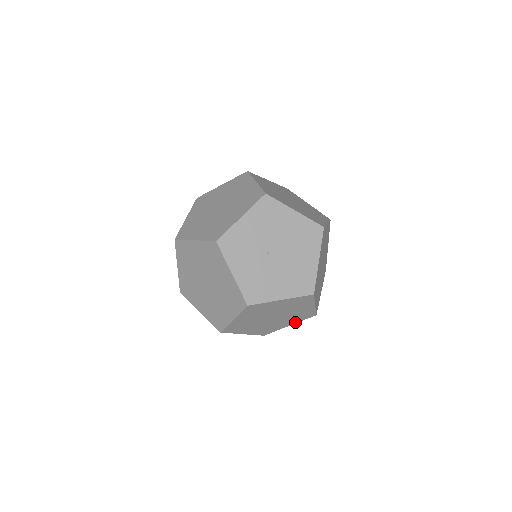
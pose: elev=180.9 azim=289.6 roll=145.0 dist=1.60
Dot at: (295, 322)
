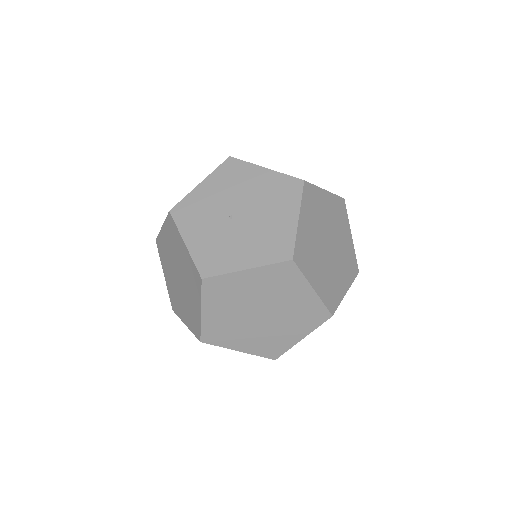
Dot at: (307, 331)
